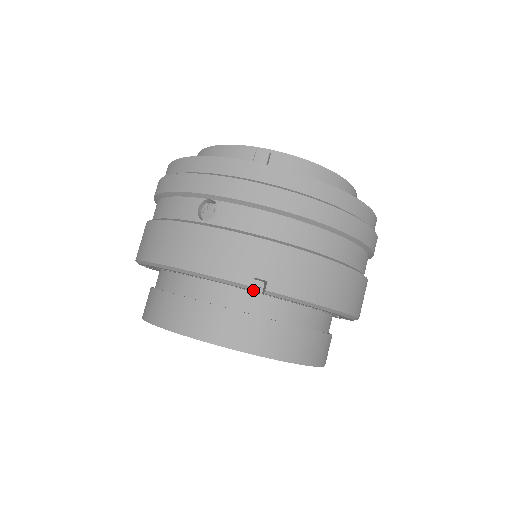
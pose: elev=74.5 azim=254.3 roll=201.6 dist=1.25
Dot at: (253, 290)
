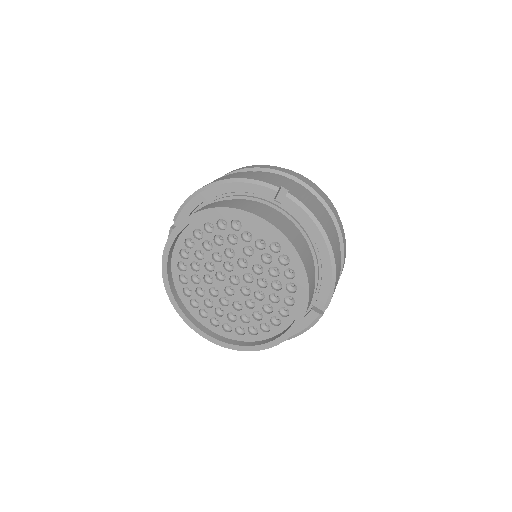
Dot at: (274, 205)
